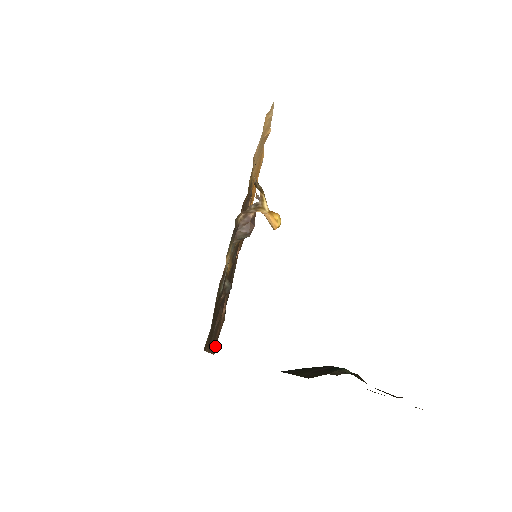
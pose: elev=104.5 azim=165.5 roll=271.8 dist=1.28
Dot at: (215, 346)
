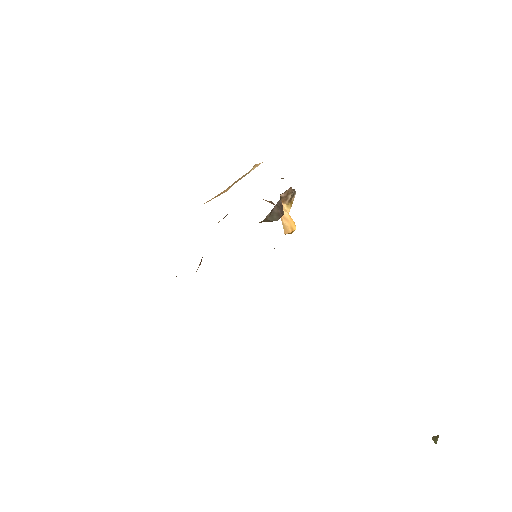
Dot at: occluded
